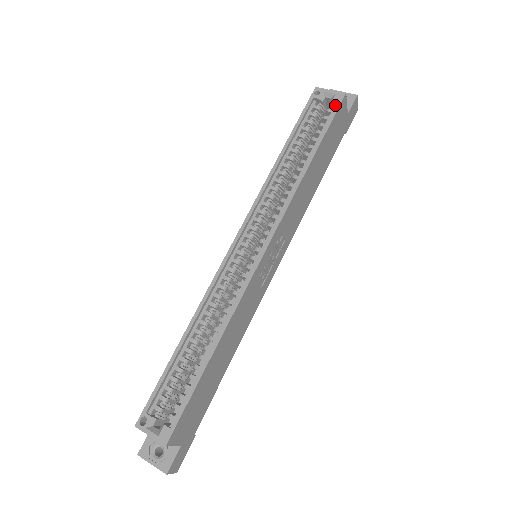
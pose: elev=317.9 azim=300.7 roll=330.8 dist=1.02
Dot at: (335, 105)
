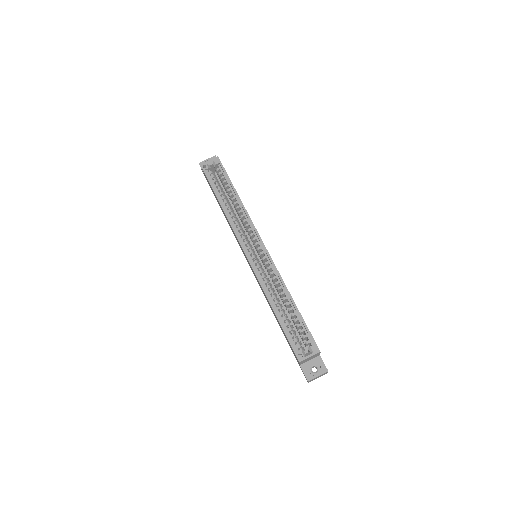
Dot at: (218, 165)
